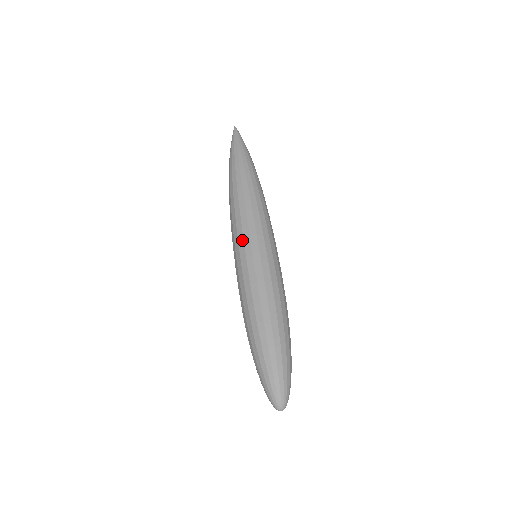
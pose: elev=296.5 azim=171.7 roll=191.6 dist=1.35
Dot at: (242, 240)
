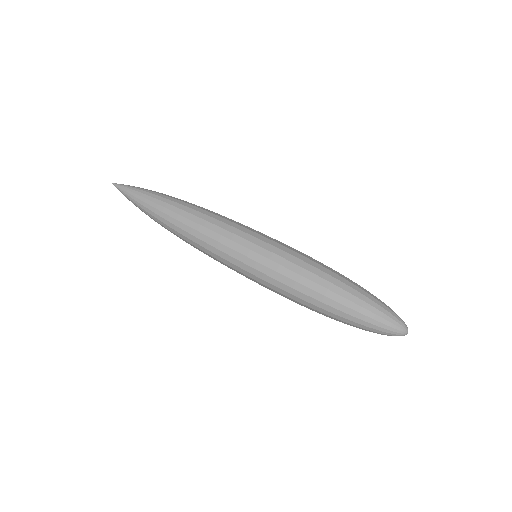
Dot at: (234, 266)
